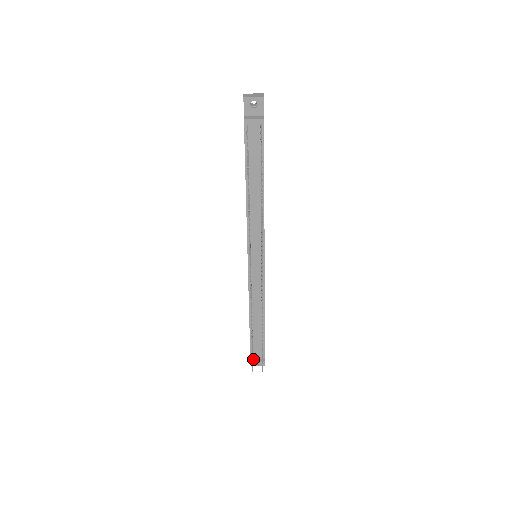
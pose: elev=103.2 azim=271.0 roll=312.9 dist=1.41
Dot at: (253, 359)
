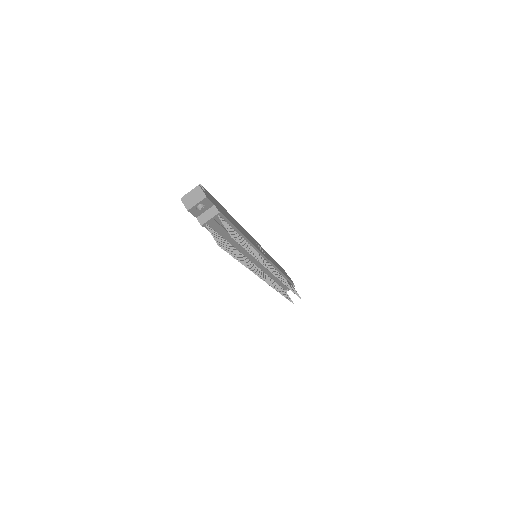
Dot at: (285, 290)
